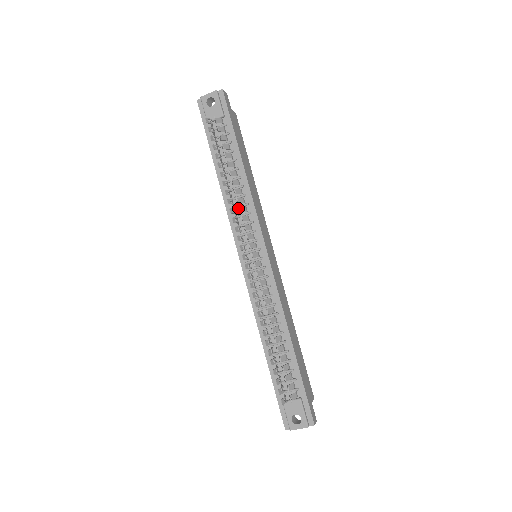
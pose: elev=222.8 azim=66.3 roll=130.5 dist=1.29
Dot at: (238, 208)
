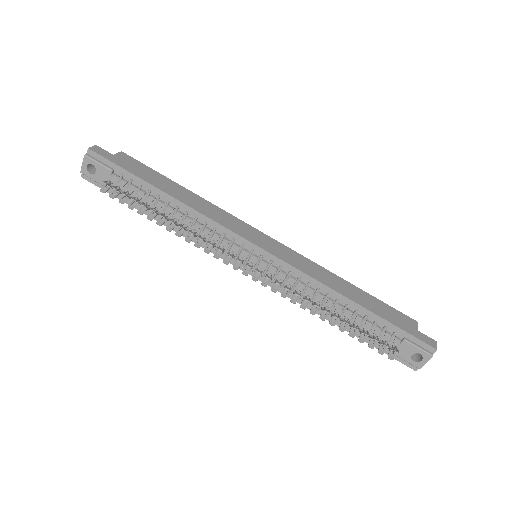
Dot at: occluded
